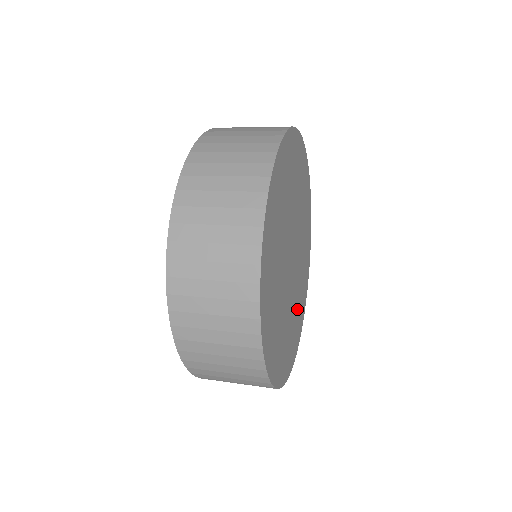
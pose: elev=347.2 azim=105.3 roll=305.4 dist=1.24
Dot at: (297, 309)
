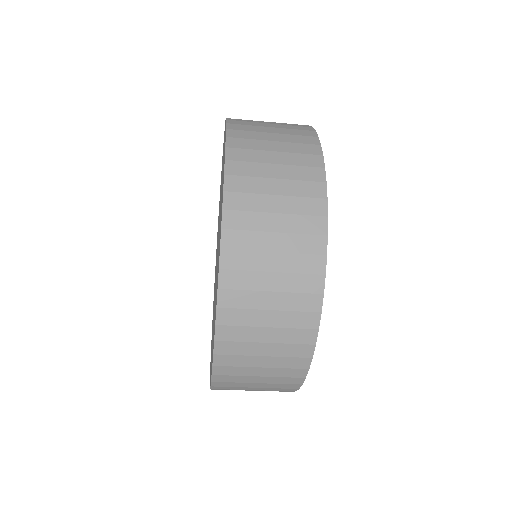
Dot at: occluded
